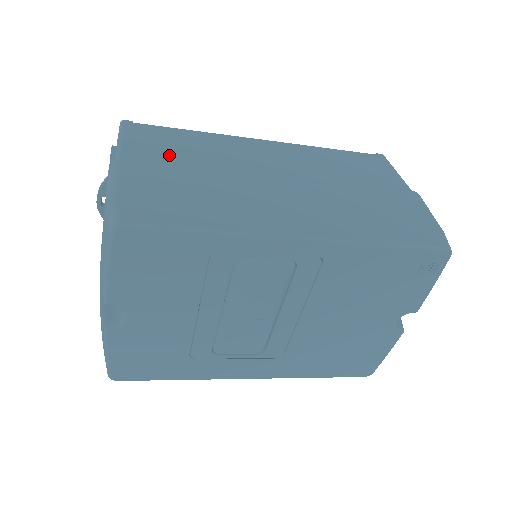
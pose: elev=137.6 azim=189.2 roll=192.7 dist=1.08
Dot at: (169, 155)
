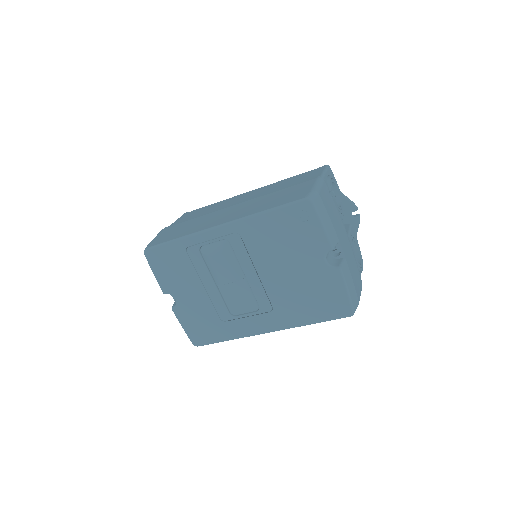
Dot at: (190, 218)
